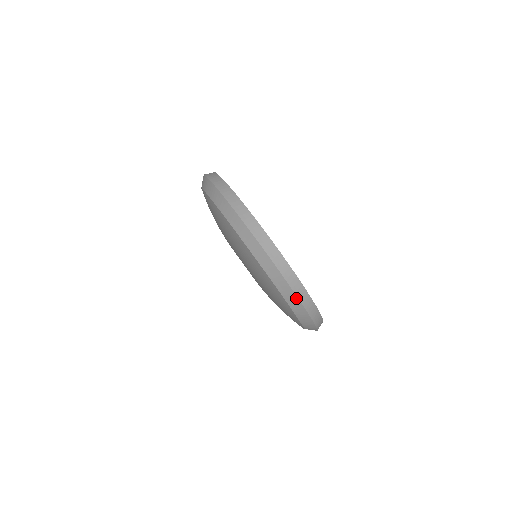
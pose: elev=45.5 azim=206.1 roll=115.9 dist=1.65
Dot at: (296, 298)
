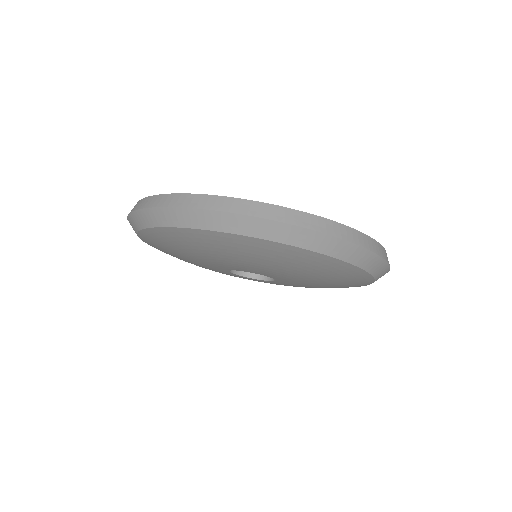
Dot at: (293, 228)
